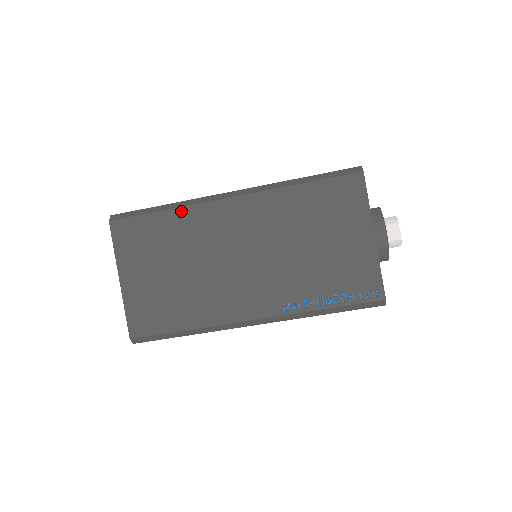
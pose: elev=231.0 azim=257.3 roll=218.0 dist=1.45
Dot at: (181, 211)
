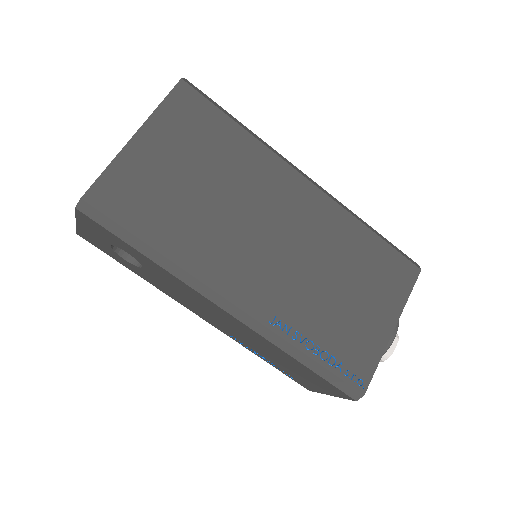
Dot at: (258, 145)
